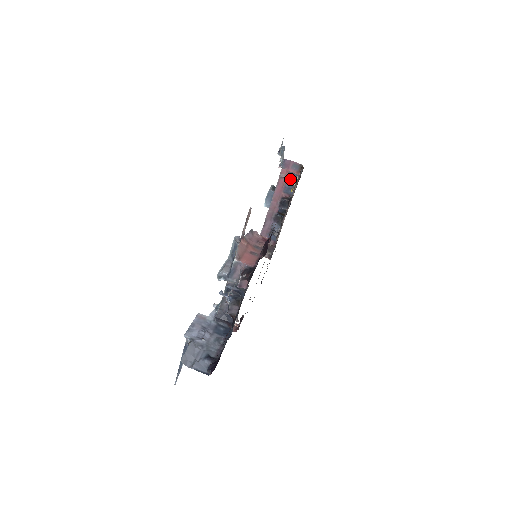
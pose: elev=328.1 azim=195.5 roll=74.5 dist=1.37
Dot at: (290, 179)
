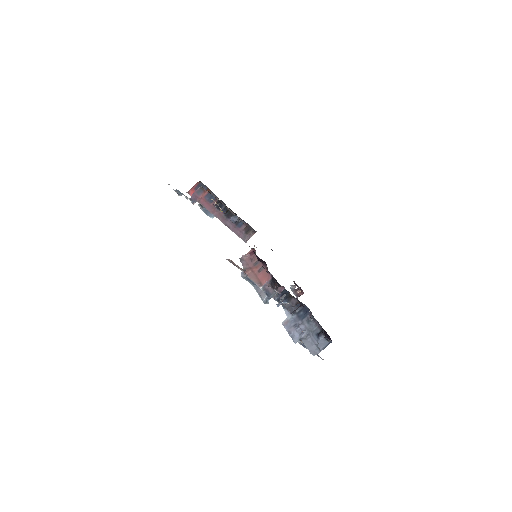
Dot at: (204, 194)
